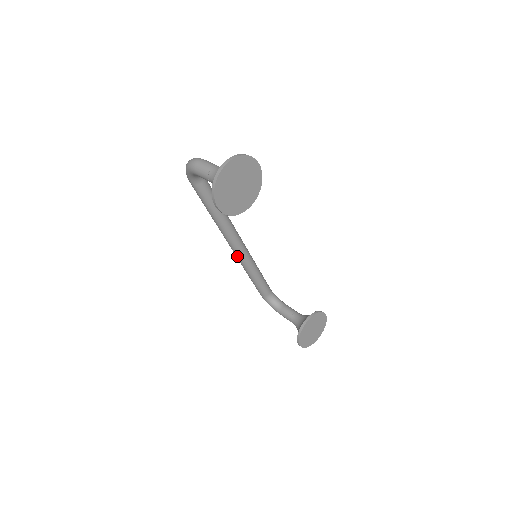
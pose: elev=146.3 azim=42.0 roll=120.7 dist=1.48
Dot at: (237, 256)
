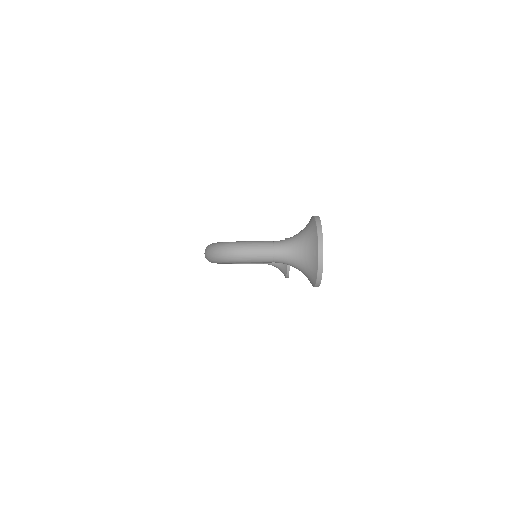
Dot at: occluded
